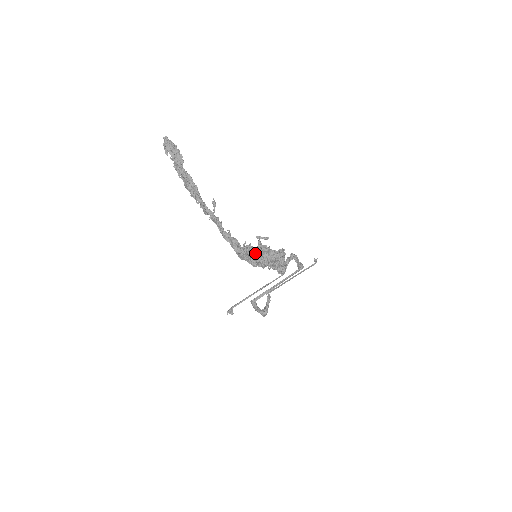
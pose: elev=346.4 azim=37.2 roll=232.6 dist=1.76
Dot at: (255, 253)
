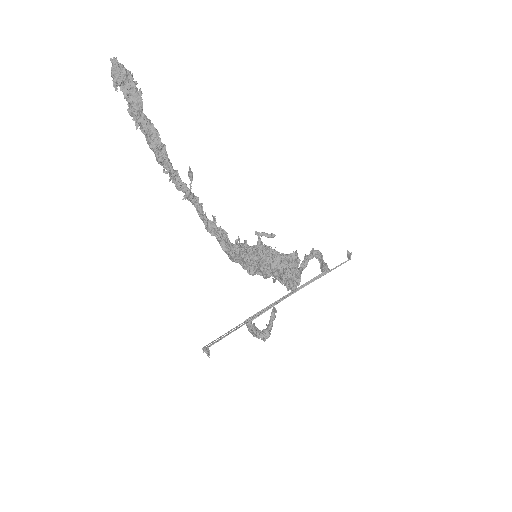
Dot at: (252, 256)
